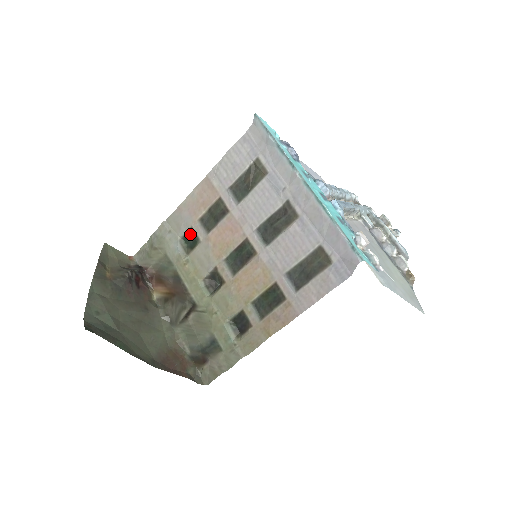
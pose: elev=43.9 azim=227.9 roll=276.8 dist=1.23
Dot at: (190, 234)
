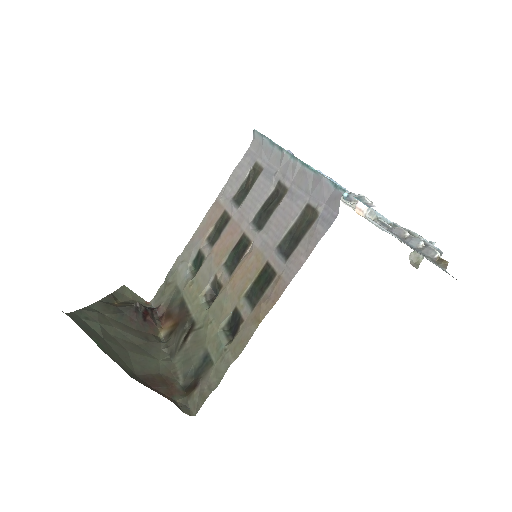
Dot at: (198, 256)
